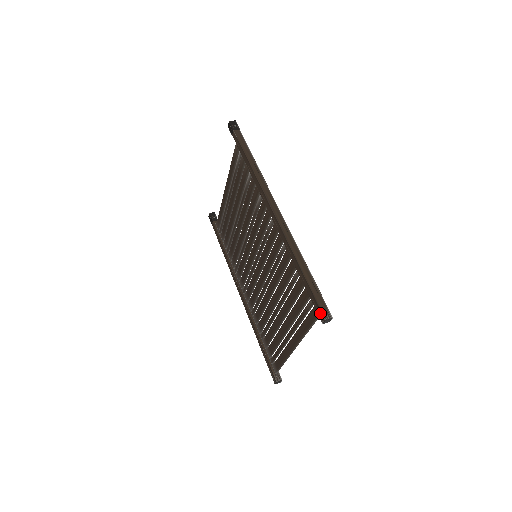
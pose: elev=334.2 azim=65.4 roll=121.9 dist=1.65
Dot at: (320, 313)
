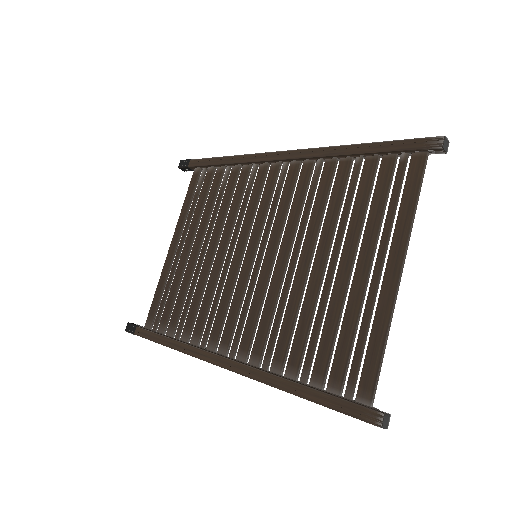
Dot at: (430, 142)
